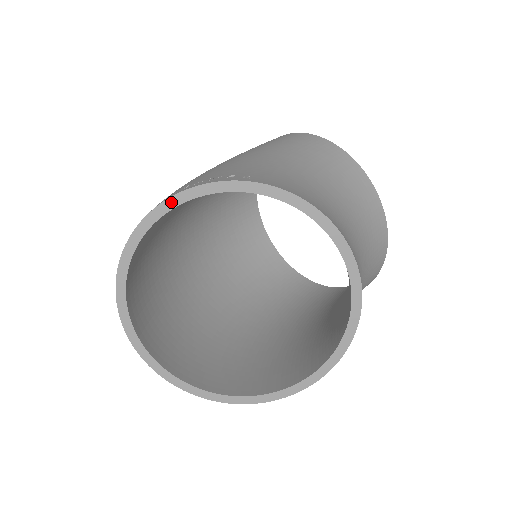
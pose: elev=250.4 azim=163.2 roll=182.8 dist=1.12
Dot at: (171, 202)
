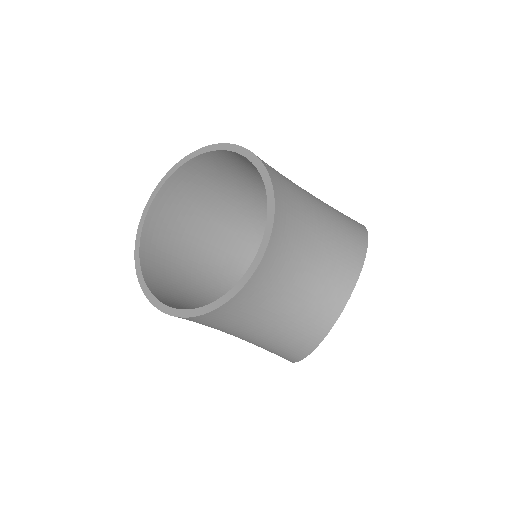
Dot at: (225, 146)
